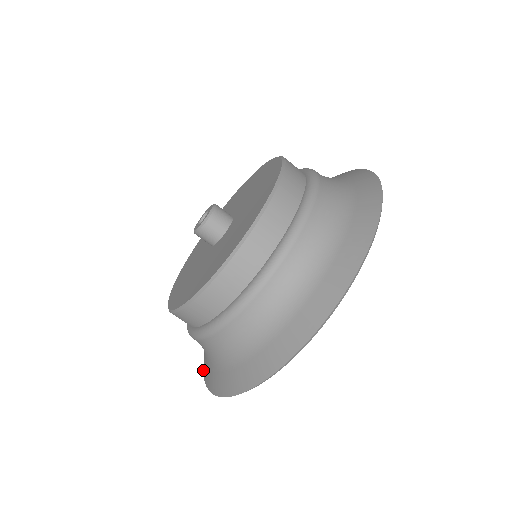
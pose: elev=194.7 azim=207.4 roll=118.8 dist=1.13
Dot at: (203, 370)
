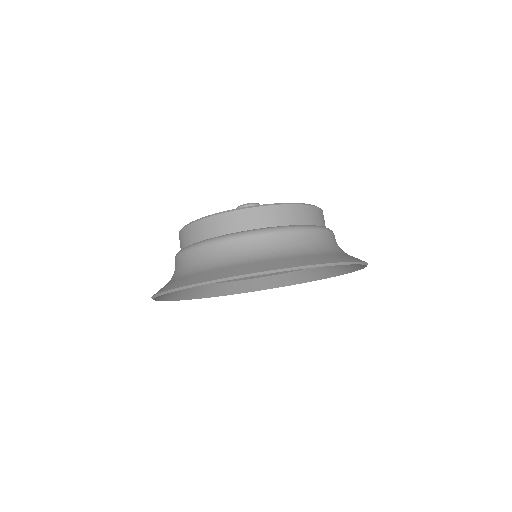
Dot at: (174, 298)
